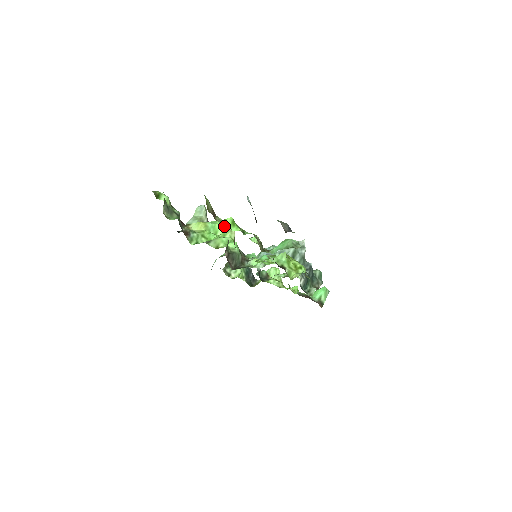
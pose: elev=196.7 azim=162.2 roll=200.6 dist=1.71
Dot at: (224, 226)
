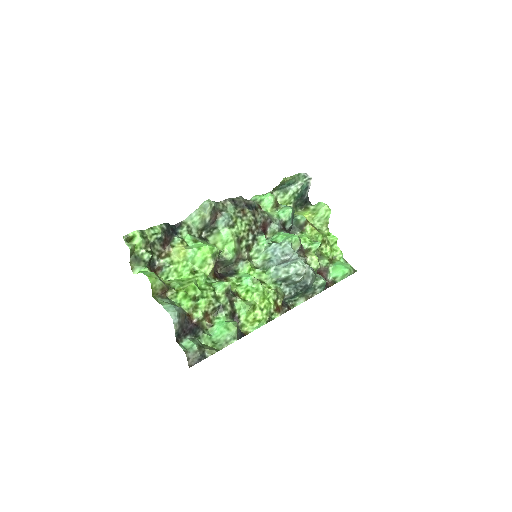
Dot at: (174, 299)
